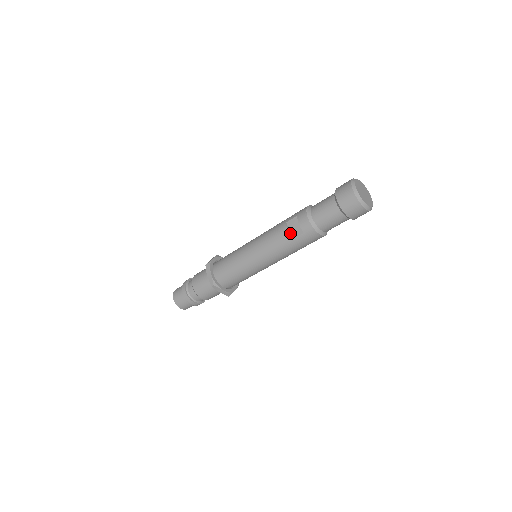
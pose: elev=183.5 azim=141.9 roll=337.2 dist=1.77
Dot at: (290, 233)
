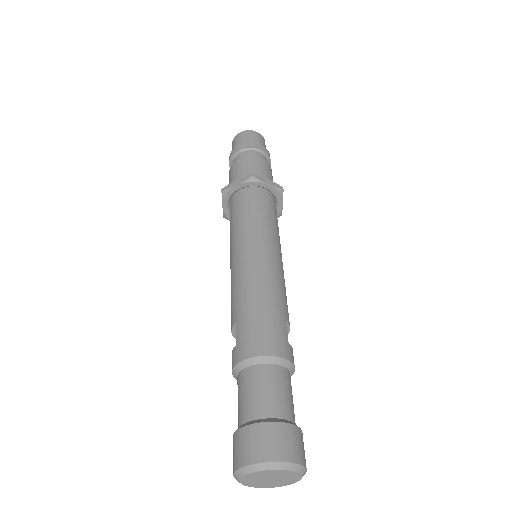
Dot at: occluded
